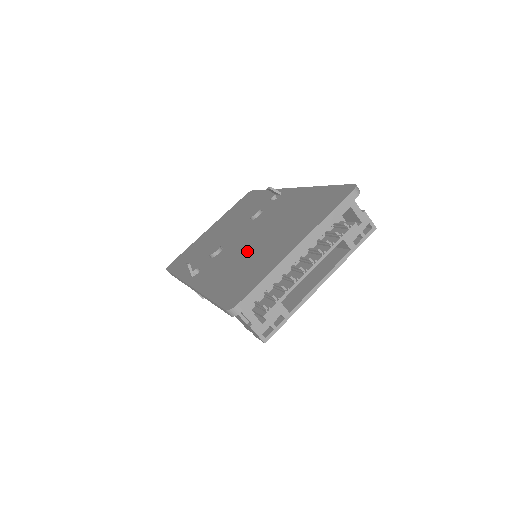
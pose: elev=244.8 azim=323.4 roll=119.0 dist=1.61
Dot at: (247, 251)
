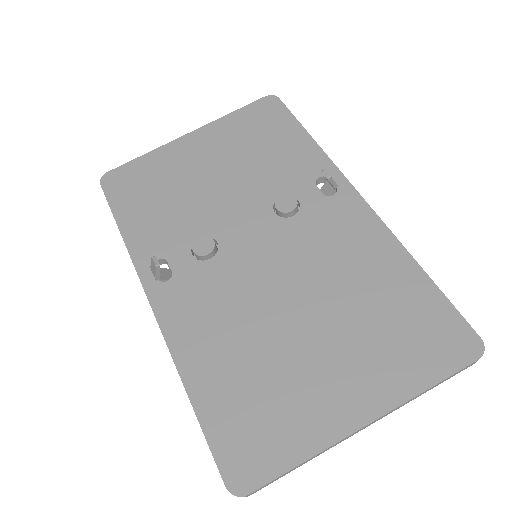
Dot at: (268, 324)
